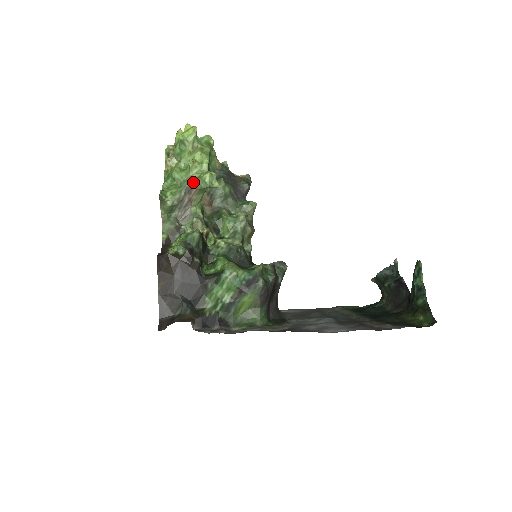
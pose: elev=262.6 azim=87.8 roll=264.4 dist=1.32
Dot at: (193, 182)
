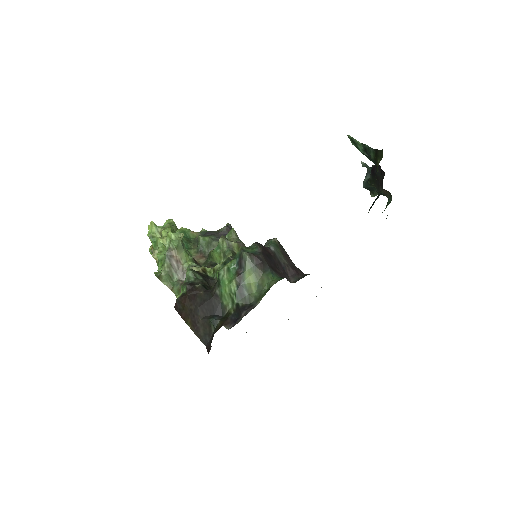
Dot at: (168, 248)
